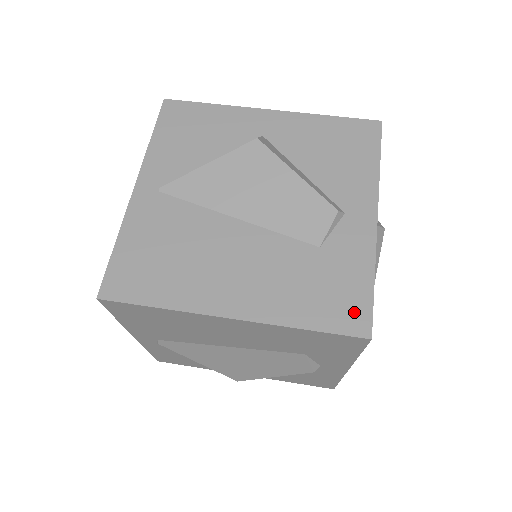
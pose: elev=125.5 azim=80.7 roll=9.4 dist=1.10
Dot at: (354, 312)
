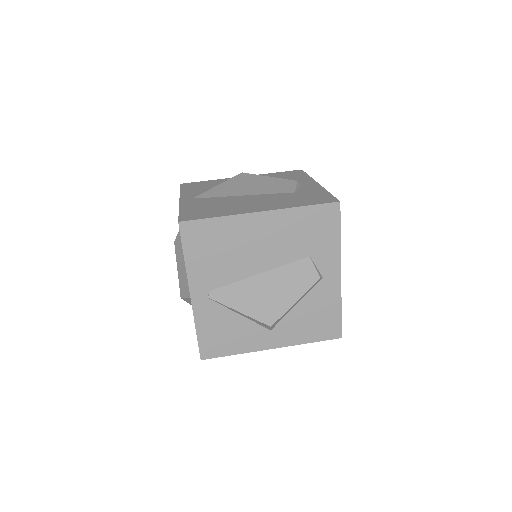
Dot at: (326, 199)
